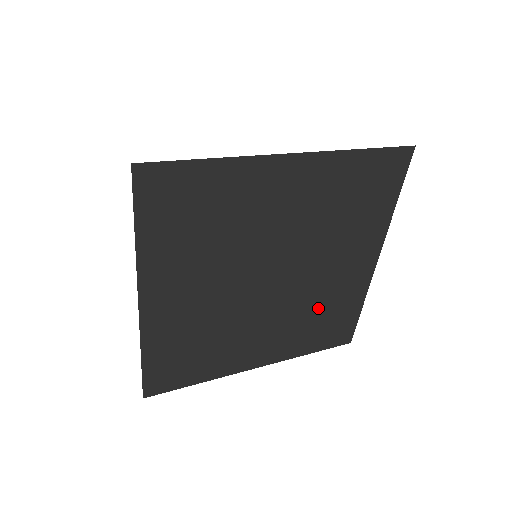
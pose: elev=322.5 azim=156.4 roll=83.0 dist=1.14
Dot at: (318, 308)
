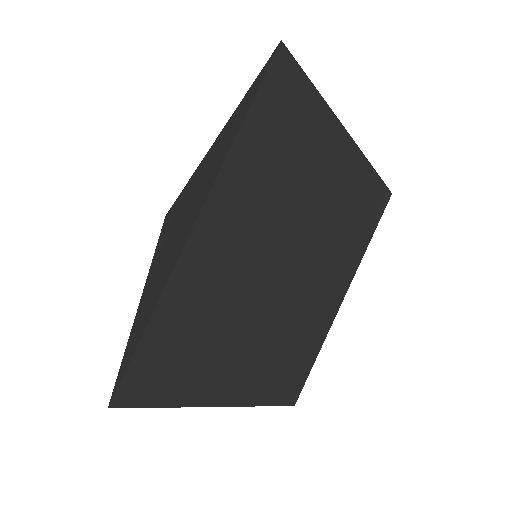
Dot at: (343, 224)
